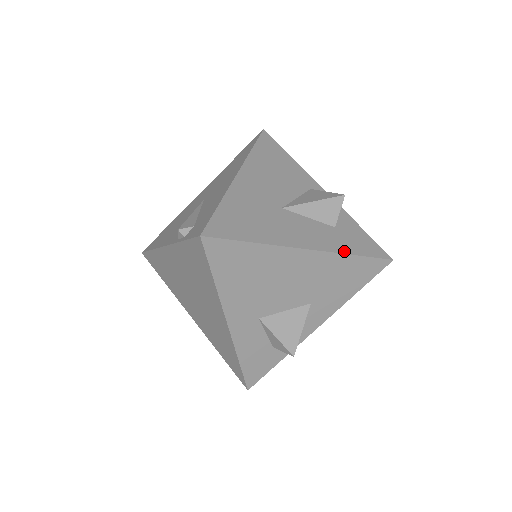
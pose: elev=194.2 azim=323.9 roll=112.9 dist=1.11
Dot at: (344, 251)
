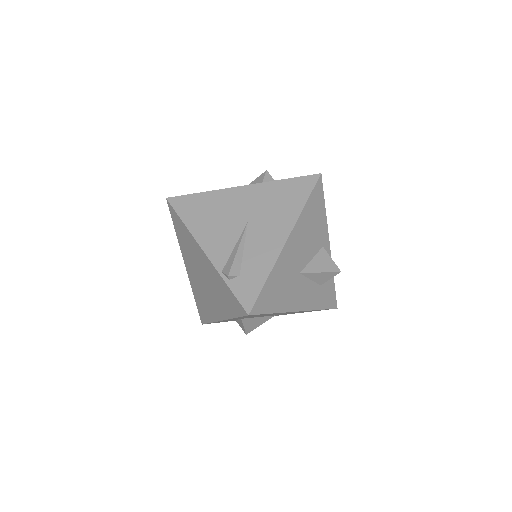
Dot at: (317, 308)
